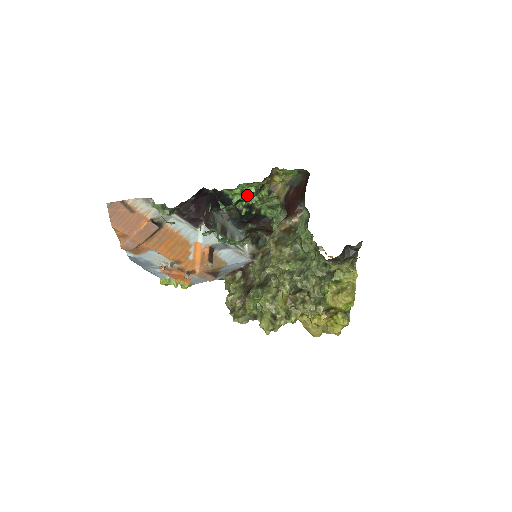
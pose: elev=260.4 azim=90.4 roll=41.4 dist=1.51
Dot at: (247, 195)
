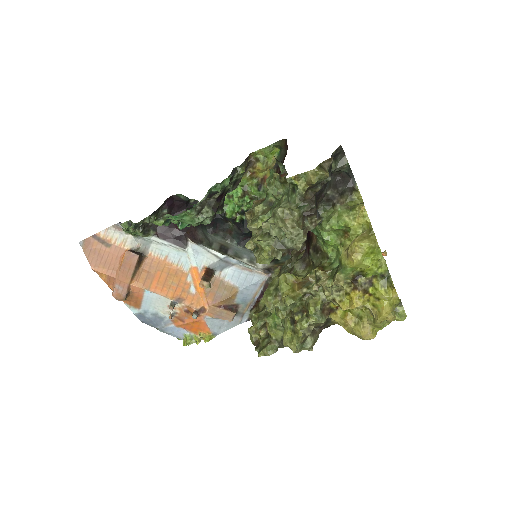
Dot at: (234, 198)
